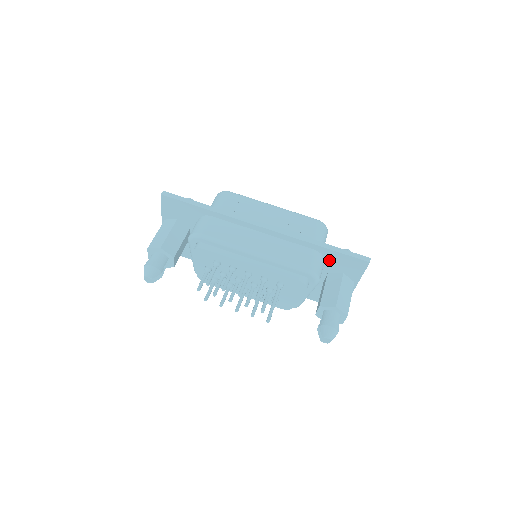
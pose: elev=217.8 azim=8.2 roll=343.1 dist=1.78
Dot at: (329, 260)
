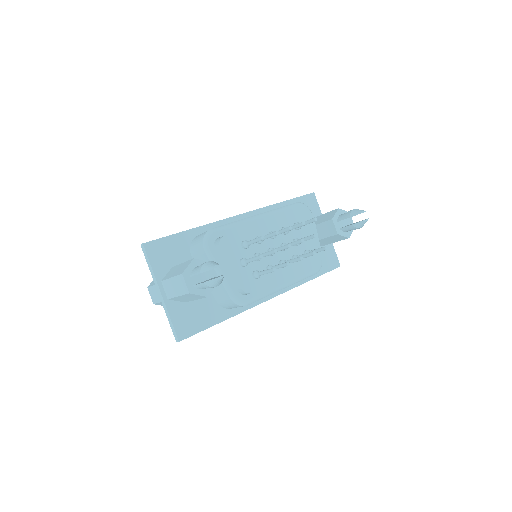
Dot at: occluded
